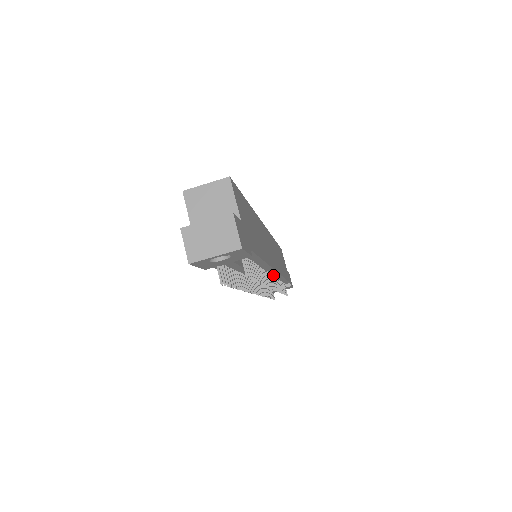
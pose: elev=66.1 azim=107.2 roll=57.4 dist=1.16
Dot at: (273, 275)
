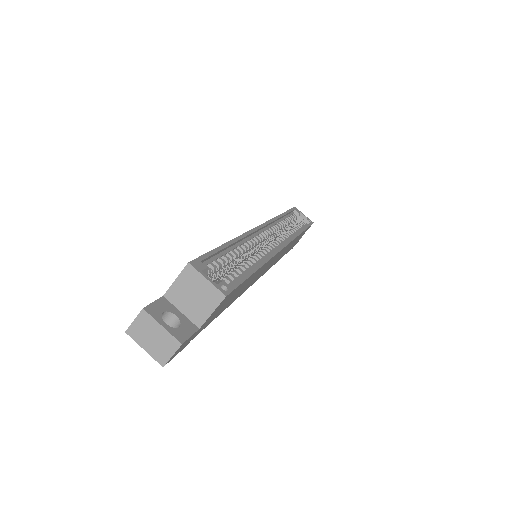
Dot at: occluded
